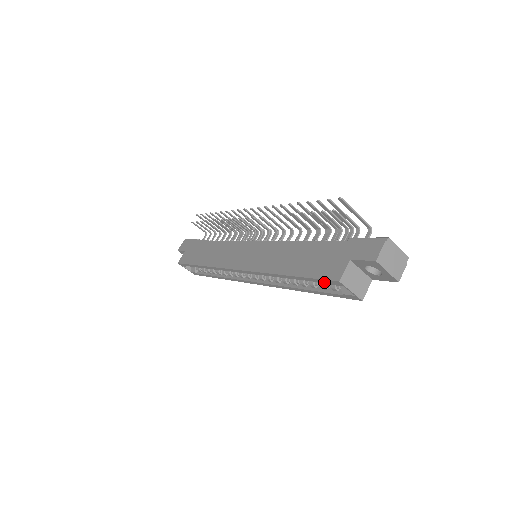
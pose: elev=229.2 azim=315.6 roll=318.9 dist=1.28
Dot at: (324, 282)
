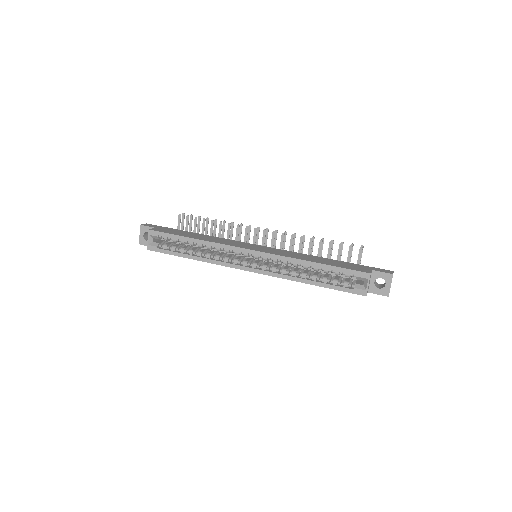
Dot at: (353, 273)
